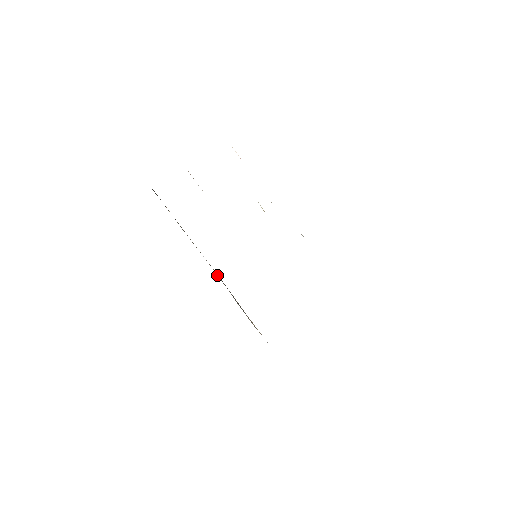
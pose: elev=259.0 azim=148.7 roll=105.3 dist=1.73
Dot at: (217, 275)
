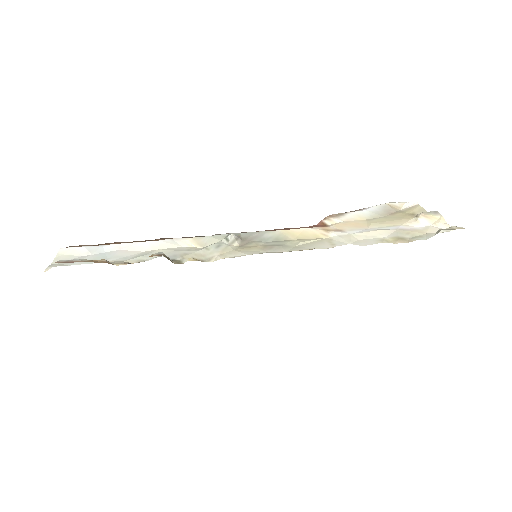
Dot at: occluded
